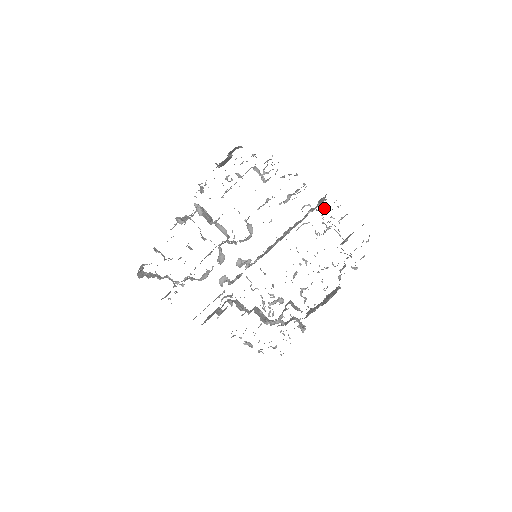
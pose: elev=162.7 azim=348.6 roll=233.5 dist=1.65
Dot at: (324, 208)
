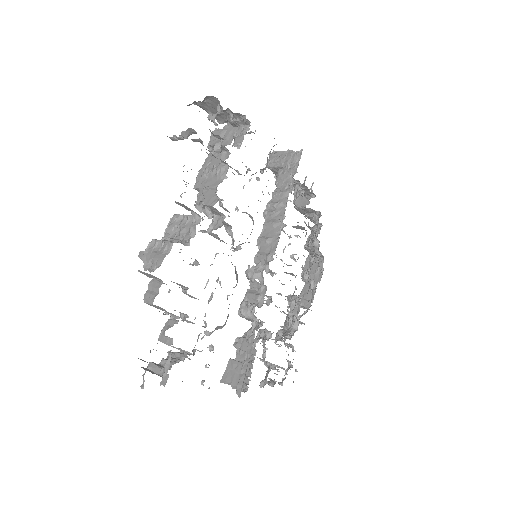
Dot at: (273, 171)
